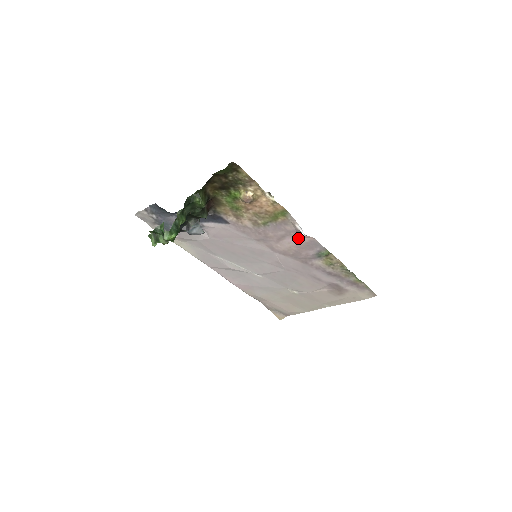
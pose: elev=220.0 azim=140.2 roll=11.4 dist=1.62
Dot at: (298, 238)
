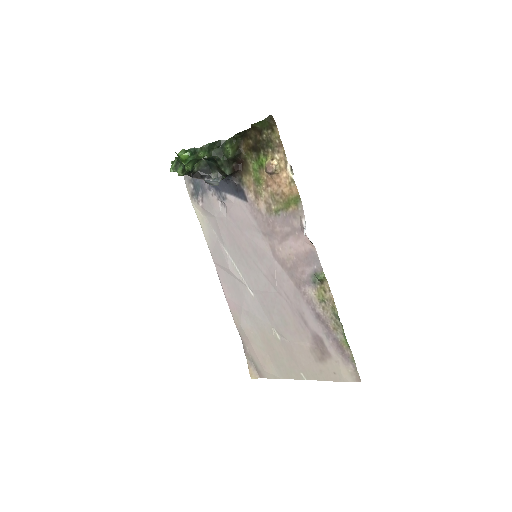
Dot at: (300, 242)
